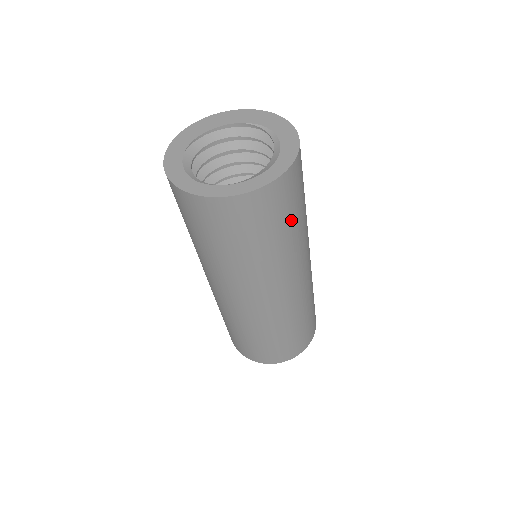
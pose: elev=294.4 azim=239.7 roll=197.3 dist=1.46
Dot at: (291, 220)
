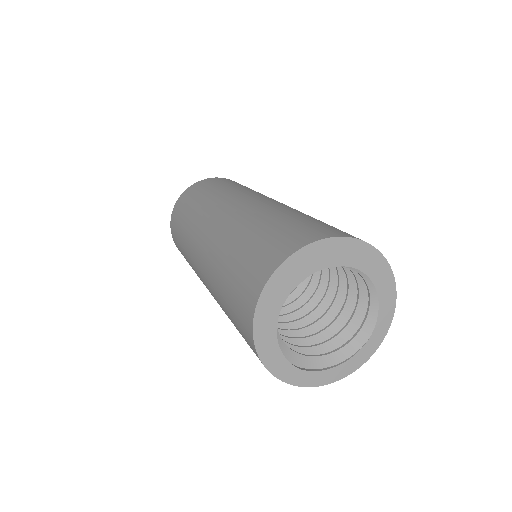
Dot at: occluded
